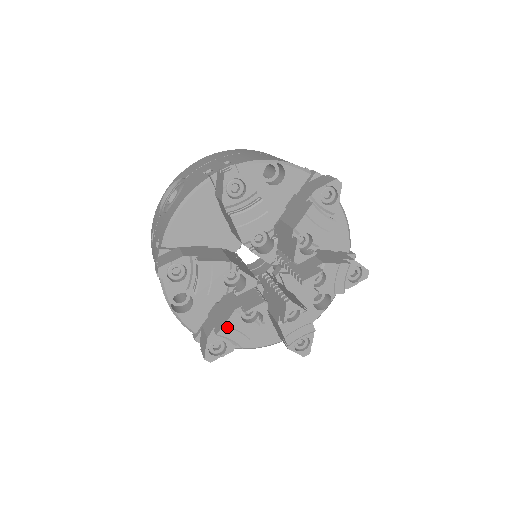
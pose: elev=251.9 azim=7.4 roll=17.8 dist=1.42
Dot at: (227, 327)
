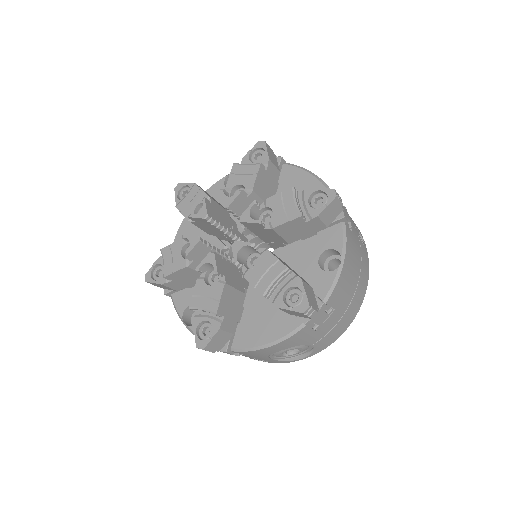
Dot at: (196, 297)
